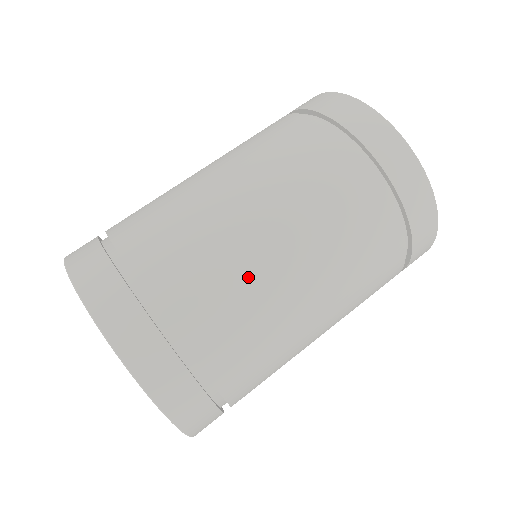
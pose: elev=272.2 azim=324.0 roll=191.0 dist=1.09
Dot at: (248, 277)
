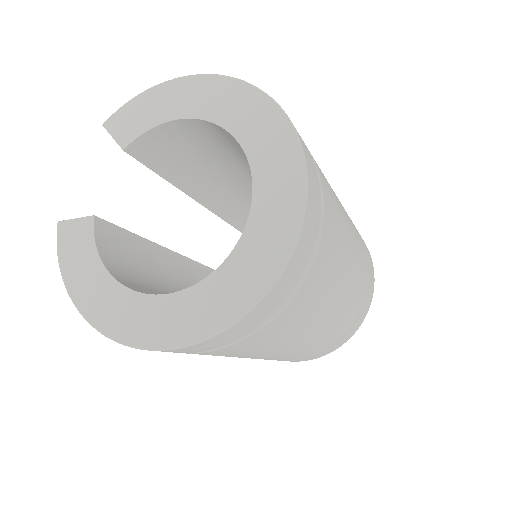
Dot at: (329, 295)
